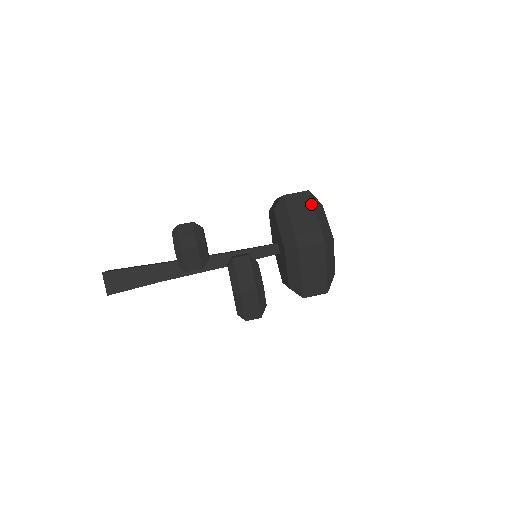
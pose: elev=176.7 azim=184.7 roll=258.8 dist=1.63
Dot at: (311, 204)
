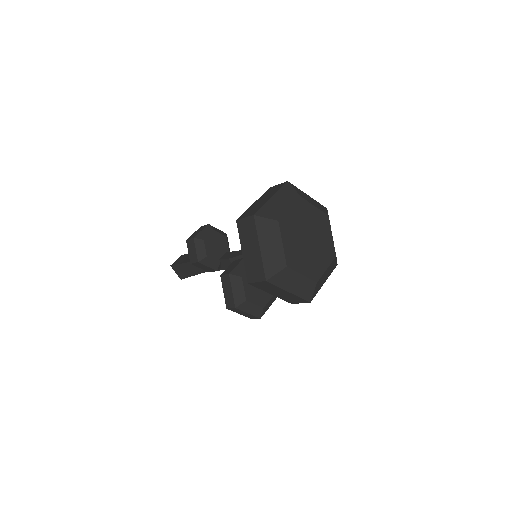
Dot at: (255, 233)
